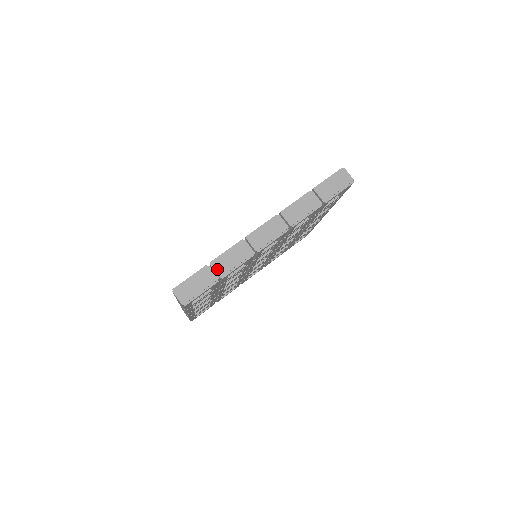
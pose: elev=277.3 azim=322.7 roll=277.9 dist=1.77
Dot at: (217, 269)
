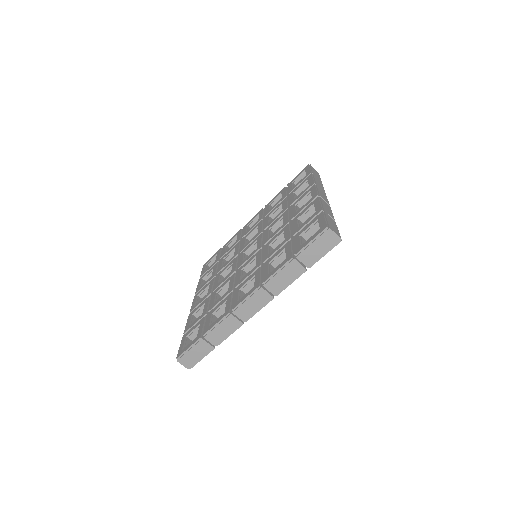
Dot at: (211, 340)
